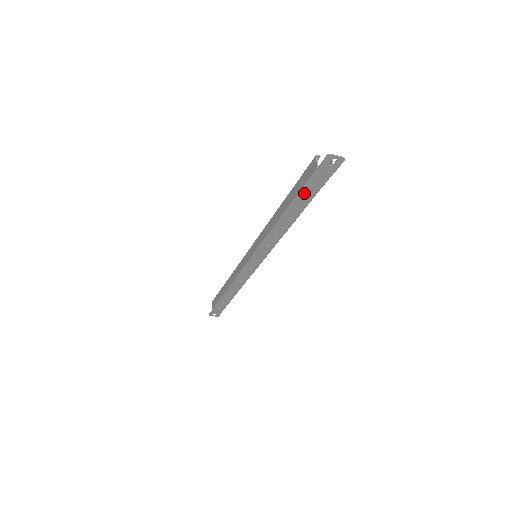
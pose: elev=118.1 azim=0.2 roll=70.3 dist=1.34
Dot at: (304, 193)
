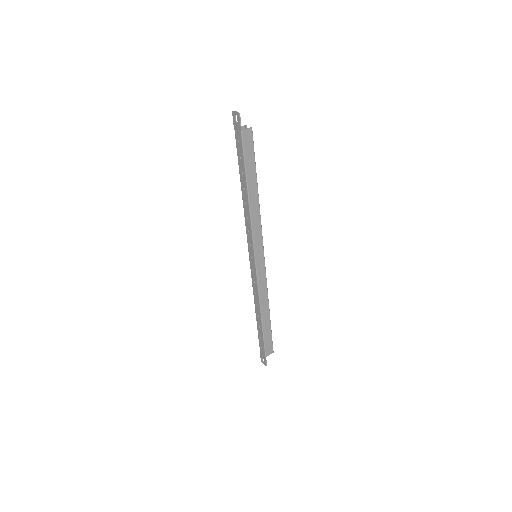
Dot at: (239, 157)
